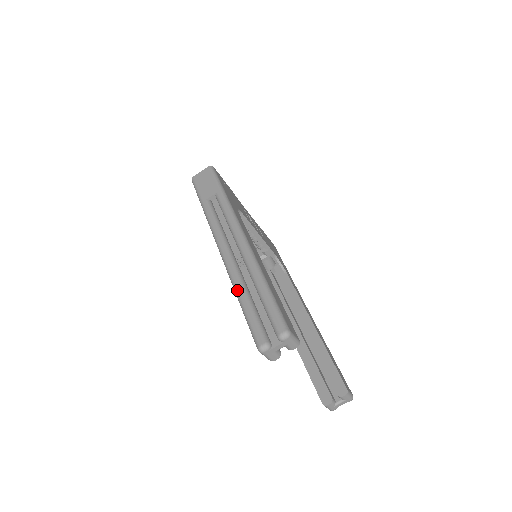
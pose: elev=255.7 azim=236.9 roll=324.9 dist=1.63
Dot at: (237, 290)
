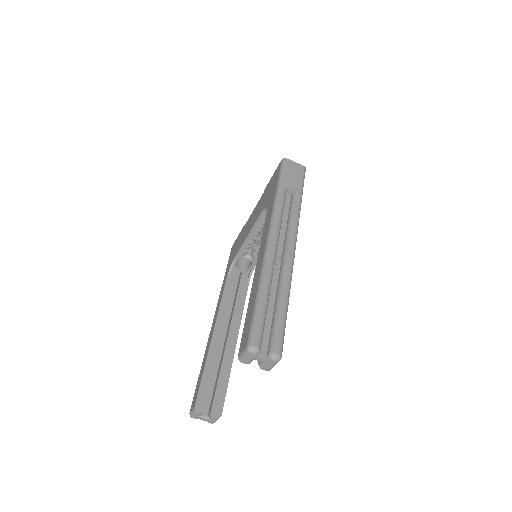
Dot at: (264, 284)
